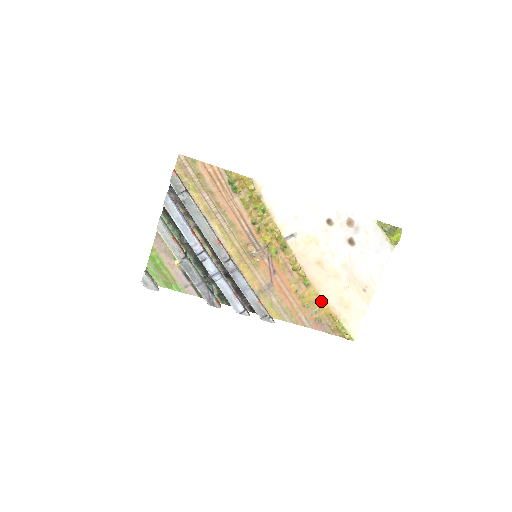
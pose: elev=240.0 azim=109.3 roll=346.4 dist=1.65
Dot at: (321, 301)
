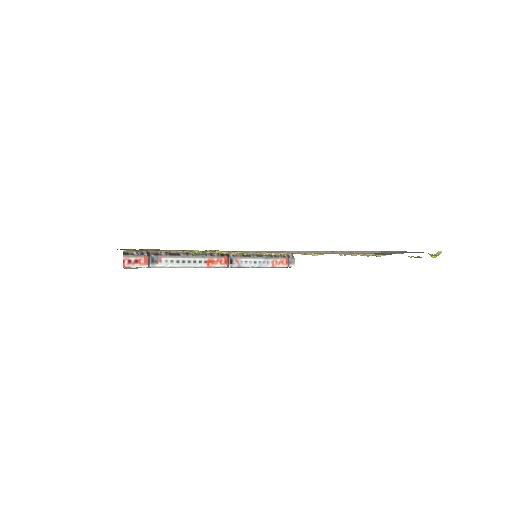
Dot at: (342, 255)
